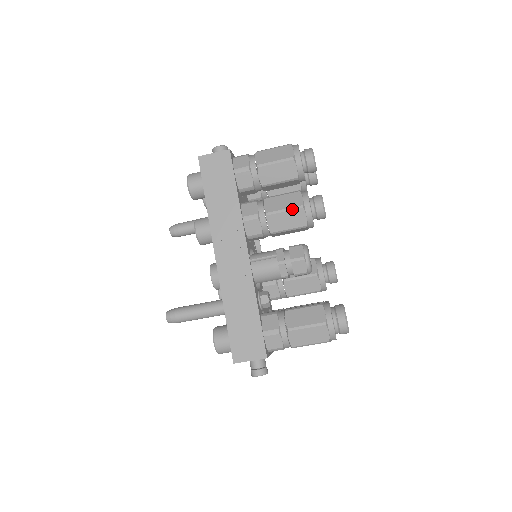
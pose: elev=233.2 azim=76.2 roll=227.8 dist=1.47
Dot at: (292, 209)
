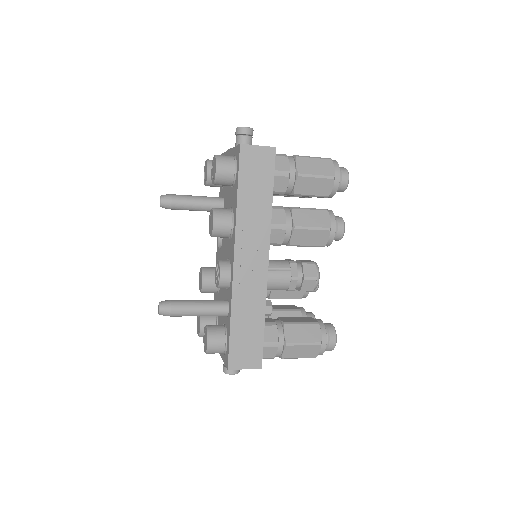
Dot at: (320, 229)
